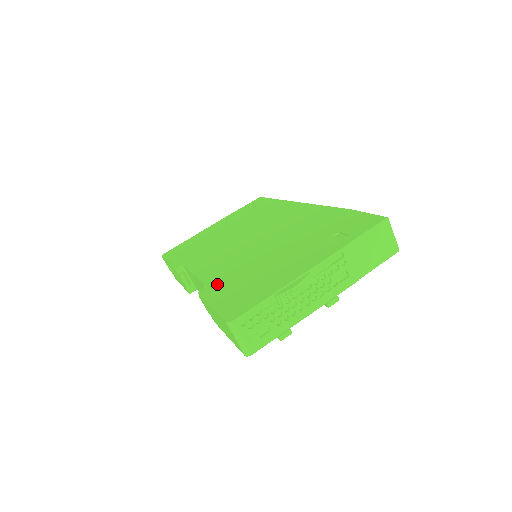
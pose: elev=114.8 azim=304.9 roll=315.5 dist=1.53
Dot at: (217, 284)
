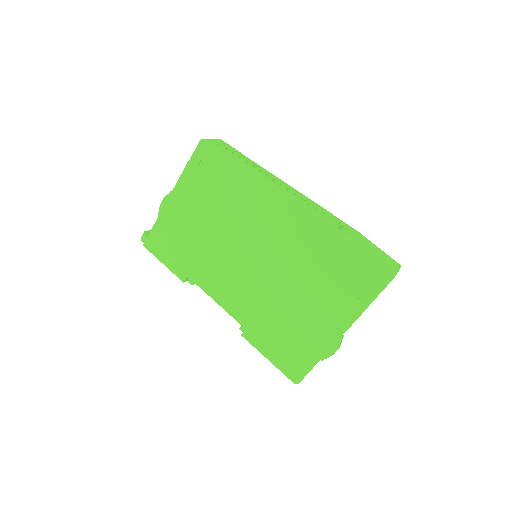
Dot at: (255, 329)
